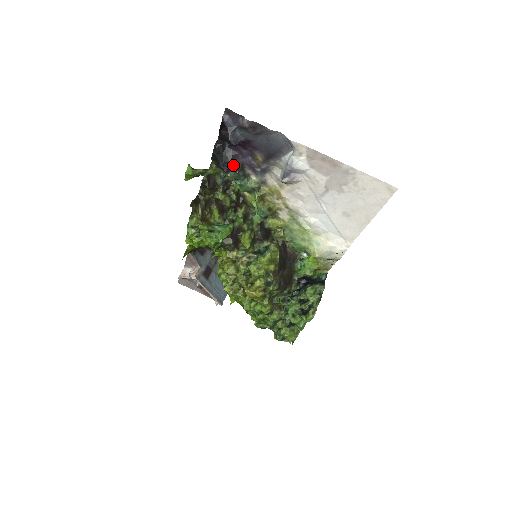
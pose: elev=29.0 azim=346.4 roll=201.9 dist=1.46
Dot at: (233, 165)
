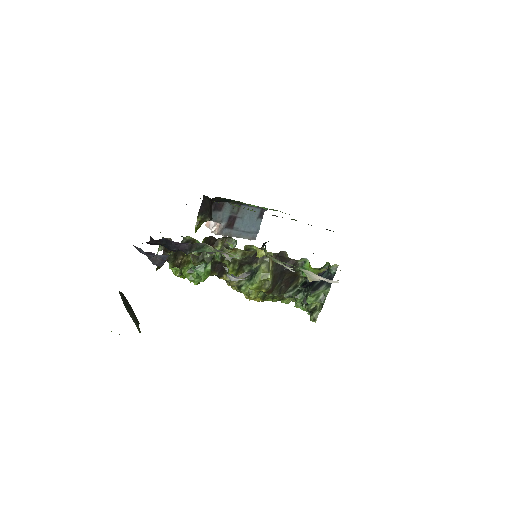
Dot at: (179, 249)
